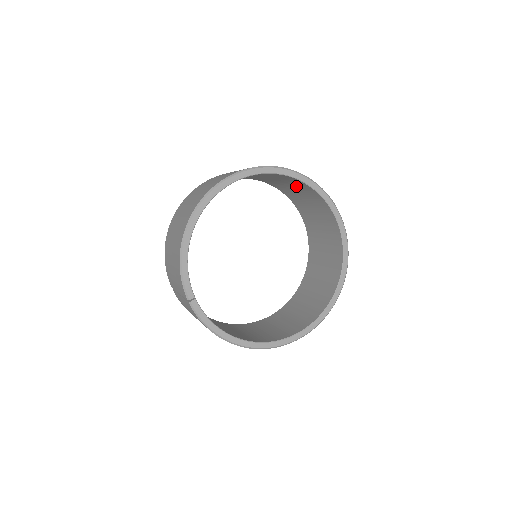
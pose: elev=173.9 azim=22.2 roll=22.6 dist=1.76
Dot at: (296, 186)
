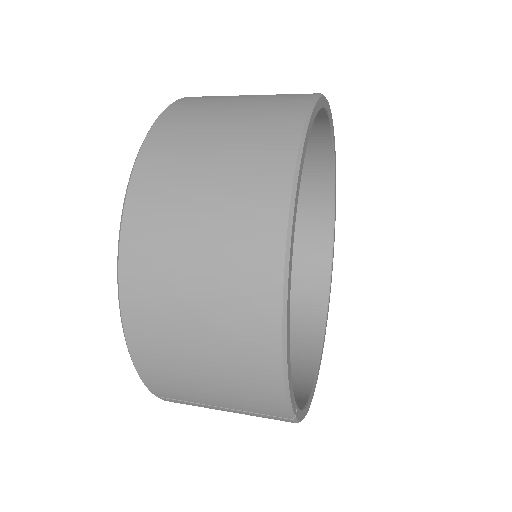
Dot at: occluded
